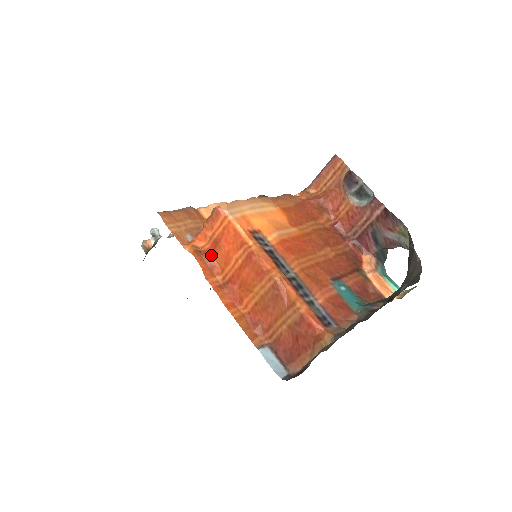
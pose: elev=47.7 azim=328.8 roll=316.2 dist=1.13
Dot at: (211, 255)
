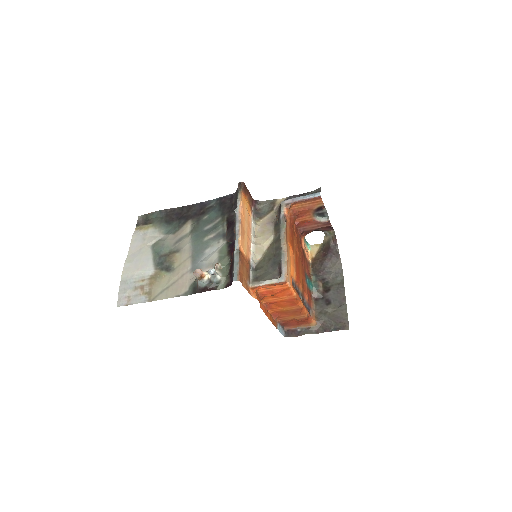
Dot at: (265, 295)
